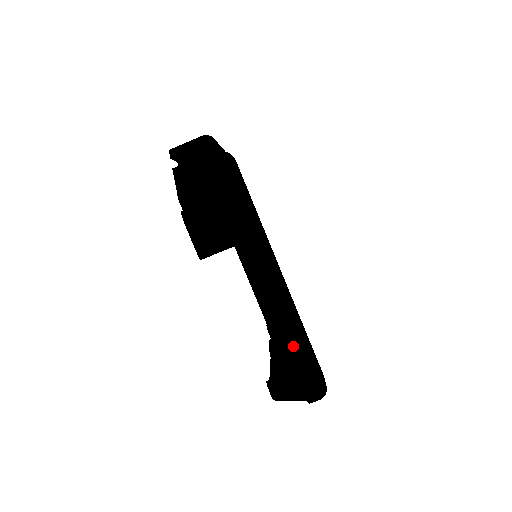
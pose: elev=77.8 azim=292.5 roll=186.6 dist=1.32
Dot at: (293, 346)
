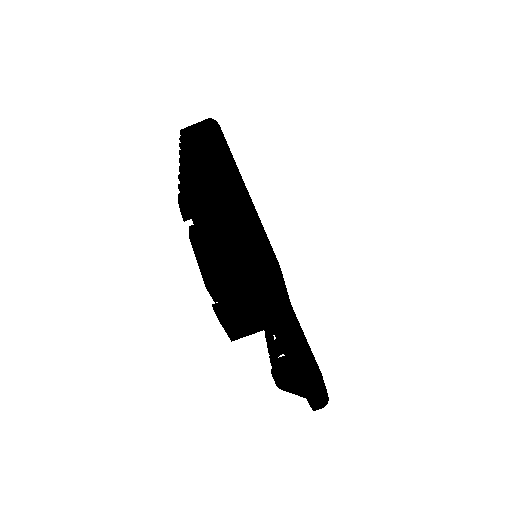
Dot at: (309, 386)
